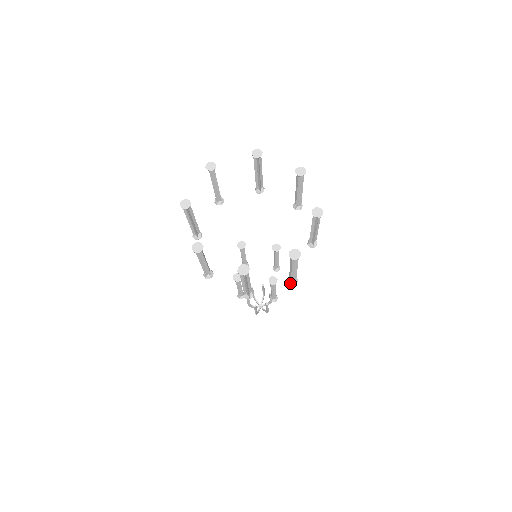
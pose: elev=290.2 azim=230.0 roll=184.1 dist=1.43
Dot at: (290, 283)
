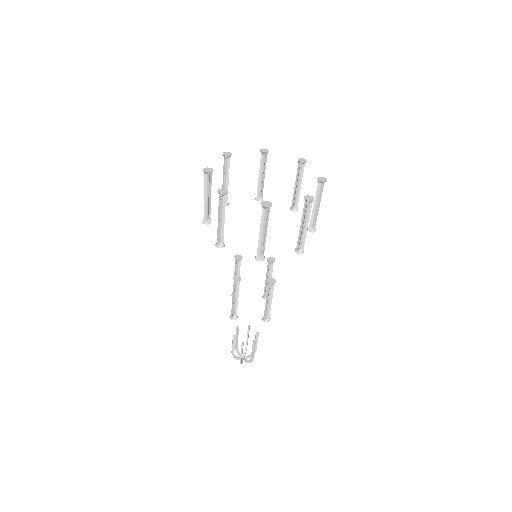
Dot at: (298, 251)
